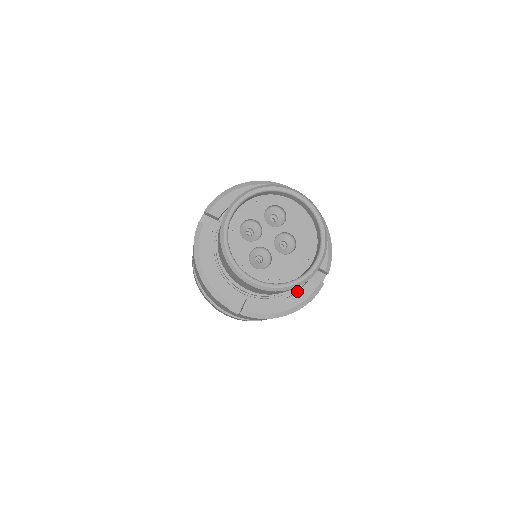
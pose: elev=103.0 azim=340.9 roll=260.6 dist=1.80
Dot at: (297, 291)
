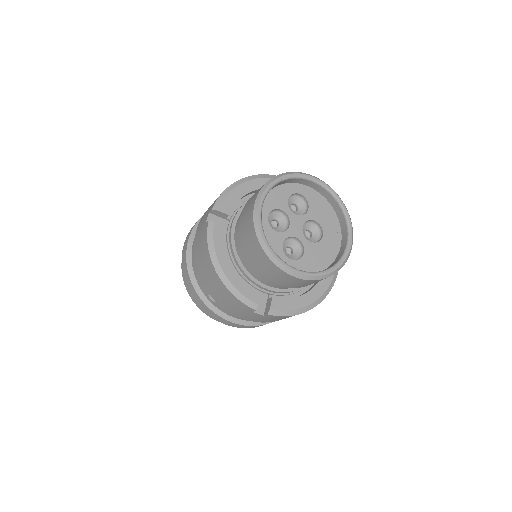
Dot at: (316, 283)
